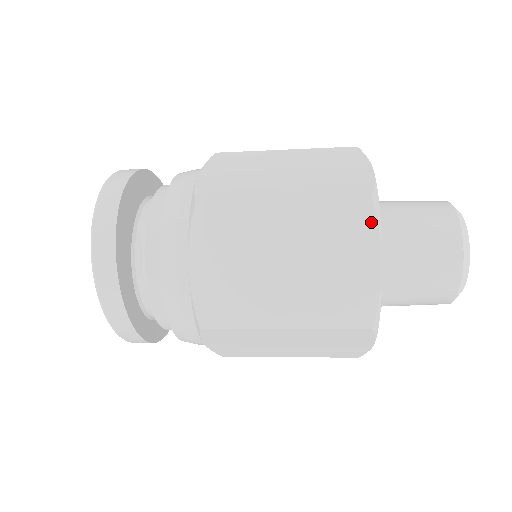
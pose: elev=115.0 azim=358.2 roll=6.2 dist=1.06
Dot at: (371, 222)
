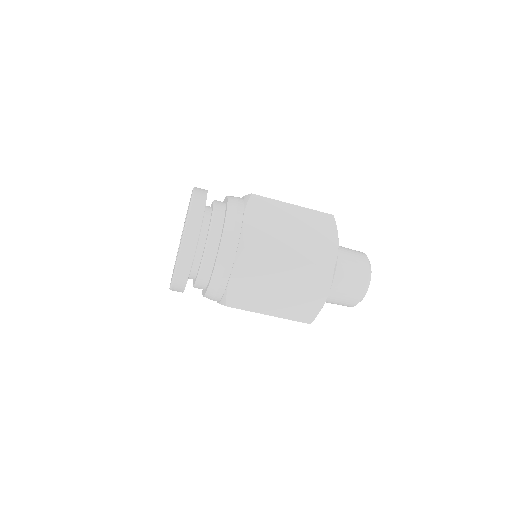
Dot at: (329, 280)
